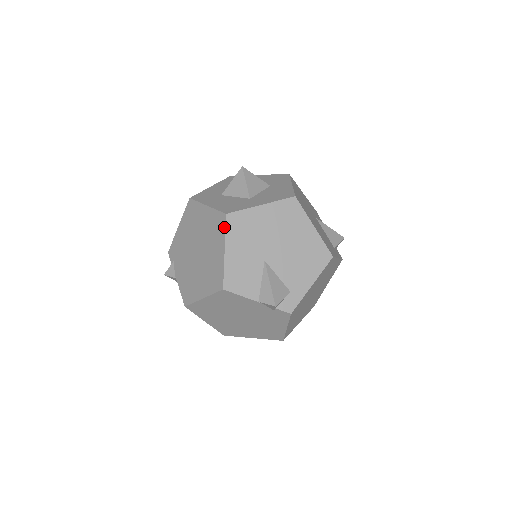
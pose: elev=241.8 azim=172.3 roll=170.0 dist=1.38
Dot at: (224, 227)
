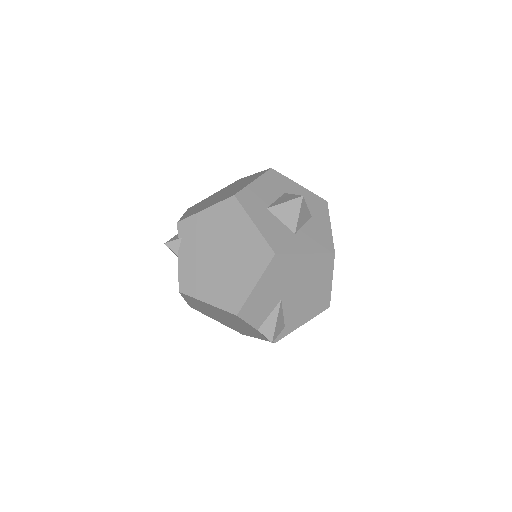
Dot at: (267, 264)
